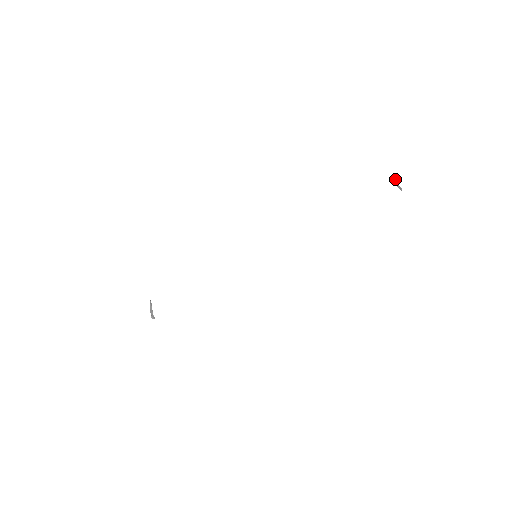
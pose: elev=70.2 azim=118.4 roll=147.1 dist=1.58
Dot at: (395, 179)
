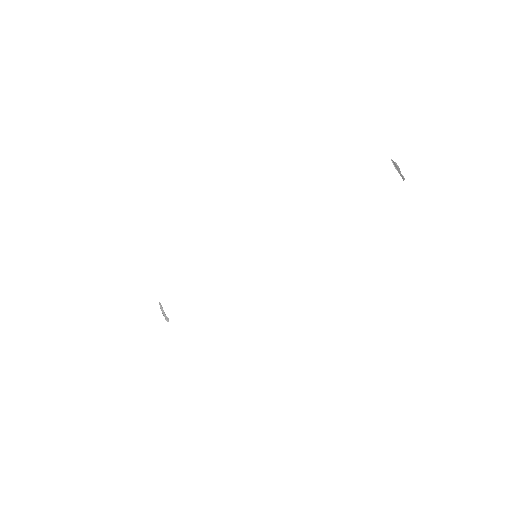
Dot at: (396, 164)
